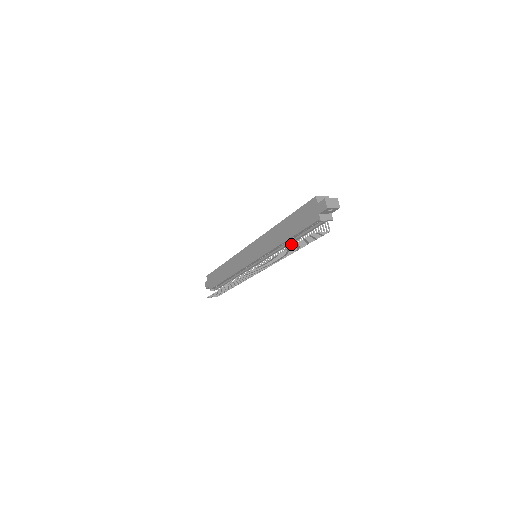
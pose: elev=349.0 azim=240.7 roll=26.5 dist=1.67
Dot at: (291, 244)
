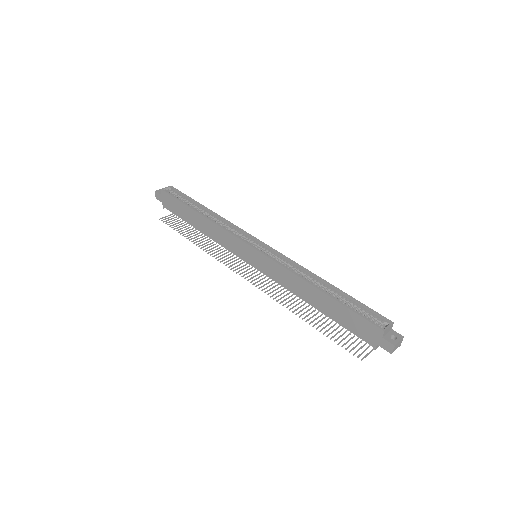
Dot at: occluded
